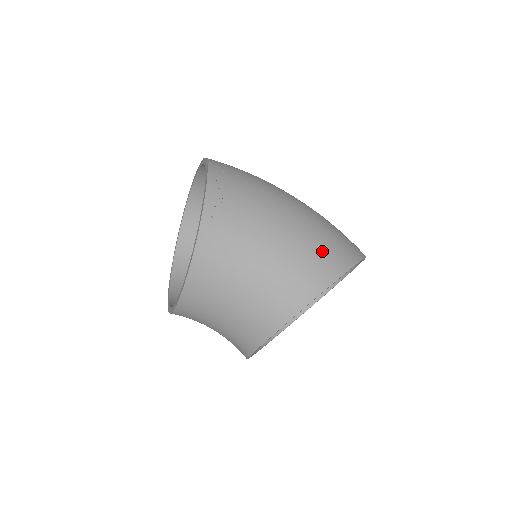
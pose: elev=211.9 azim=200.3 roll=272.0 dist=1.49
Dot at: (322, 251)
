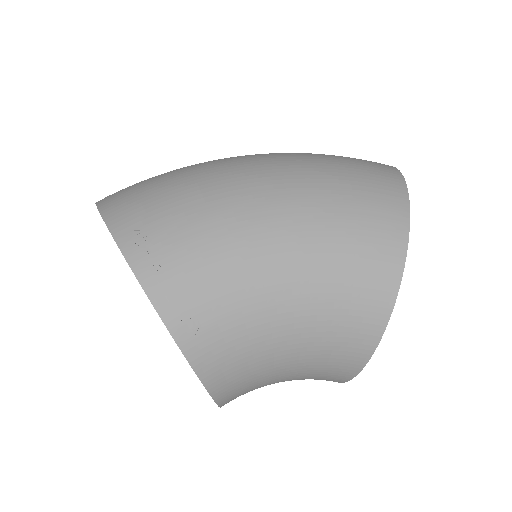
Dot at: (358, 249)
